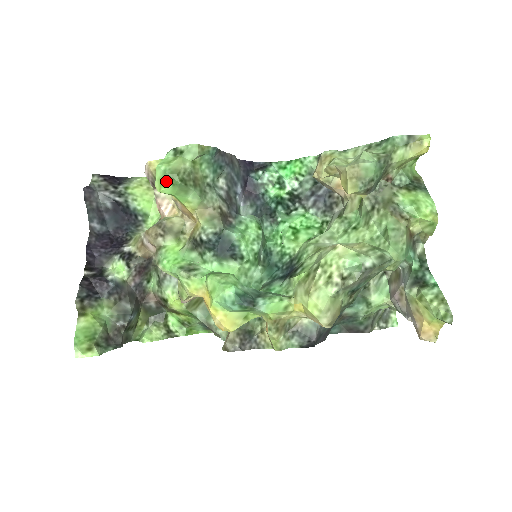
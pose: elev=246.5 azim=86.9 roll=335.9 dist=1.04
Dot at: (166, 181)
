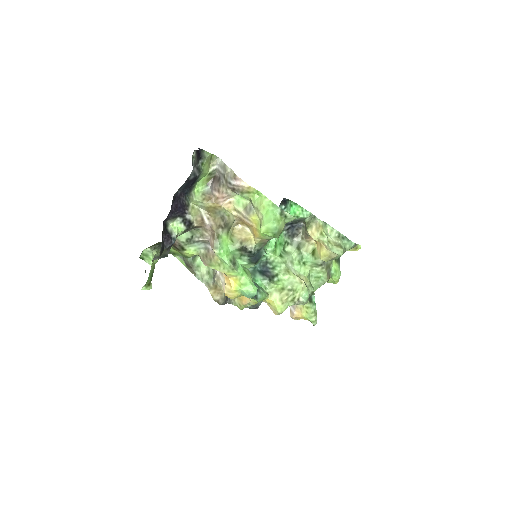
Dot at: (272, 233)
